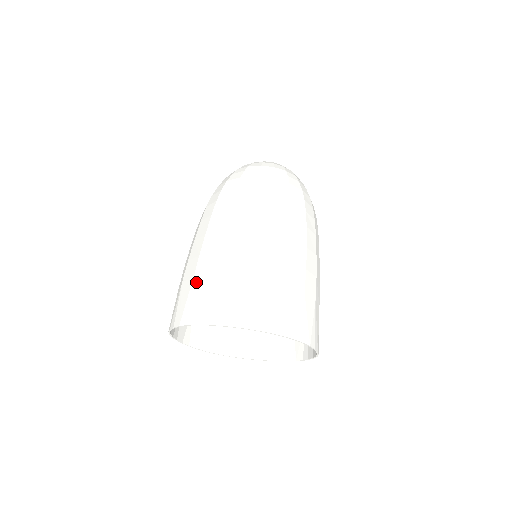
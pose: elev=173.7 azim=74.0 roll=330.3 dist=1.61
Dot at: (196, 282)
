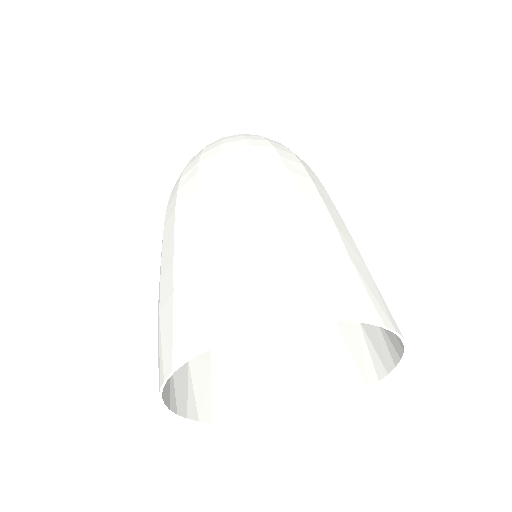
Dot at: (162, 315)
